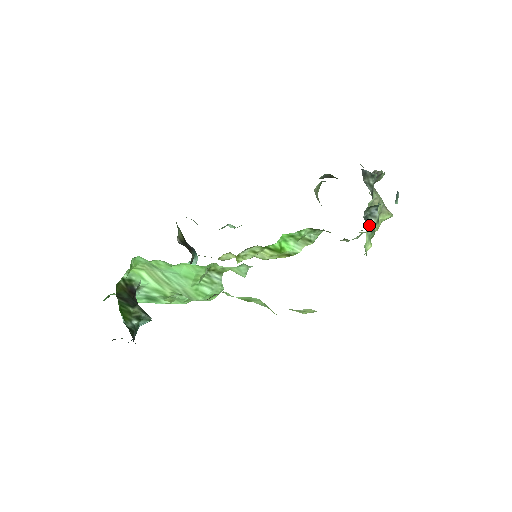
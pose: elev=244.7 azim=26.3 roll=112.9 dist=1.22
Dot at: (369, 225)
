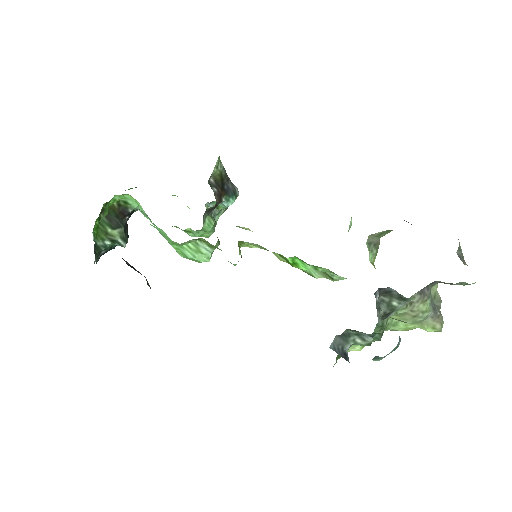
Dot at: occluded
